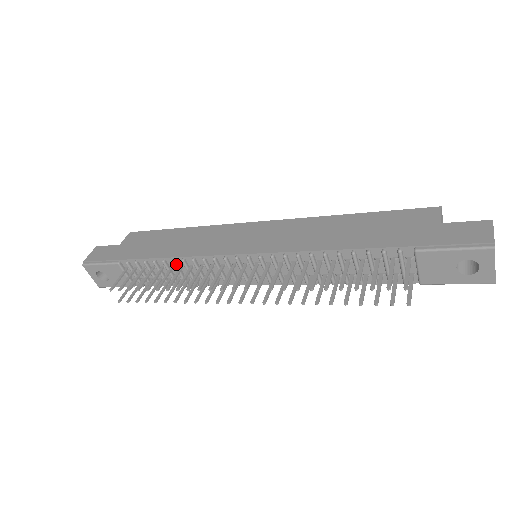
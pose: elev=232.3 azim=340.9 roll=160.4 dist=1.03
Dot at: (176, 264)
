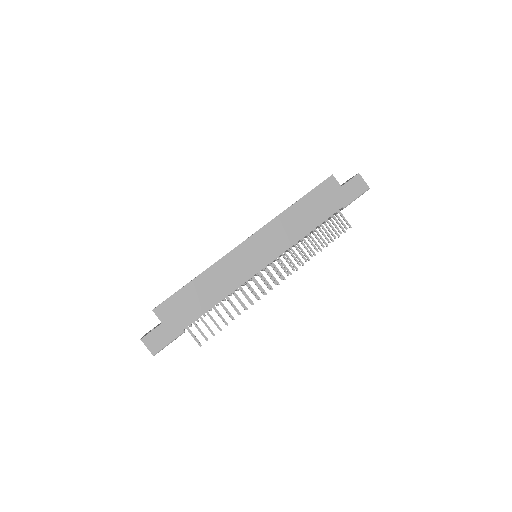
Dot at: (225, 299)
